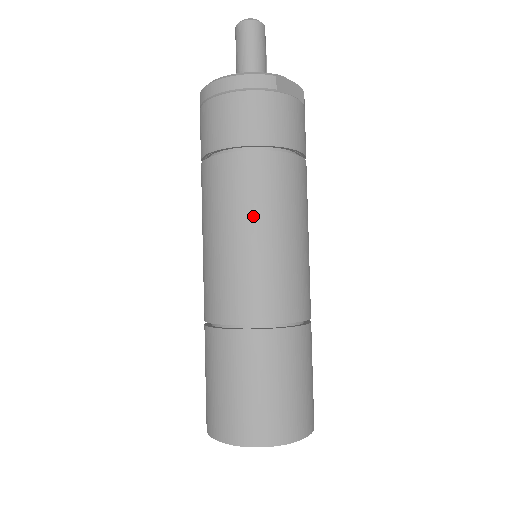
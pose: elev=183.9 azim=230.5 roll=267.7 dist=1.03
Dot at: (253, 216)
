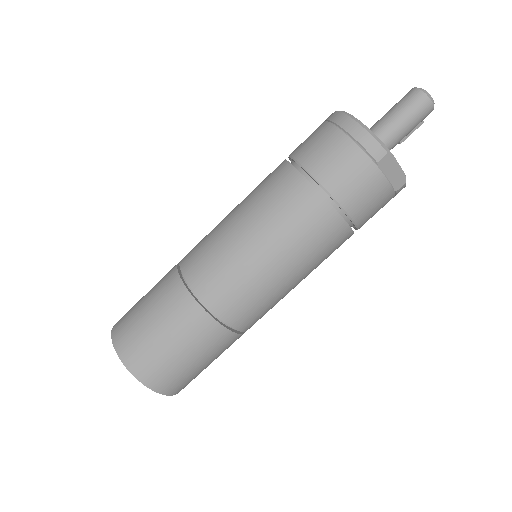
Dot at: (268, 229)
